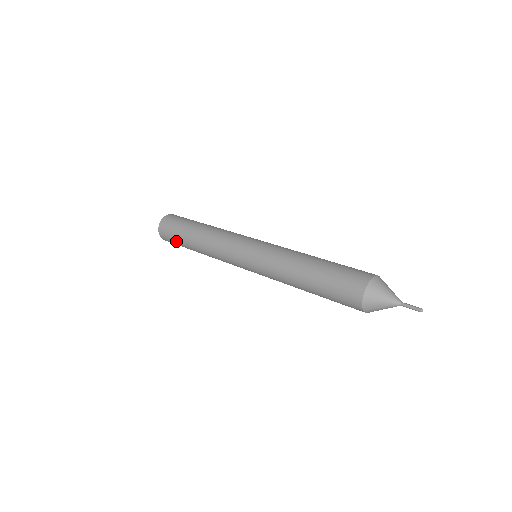
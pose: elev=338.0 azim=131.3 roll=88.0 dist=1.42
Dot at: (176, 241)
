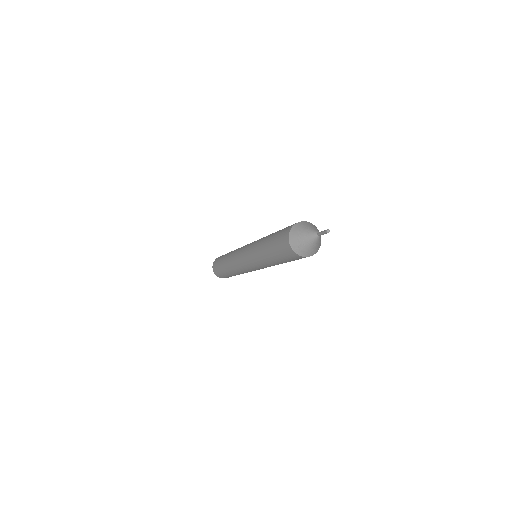
Dot at: (220, 272)
